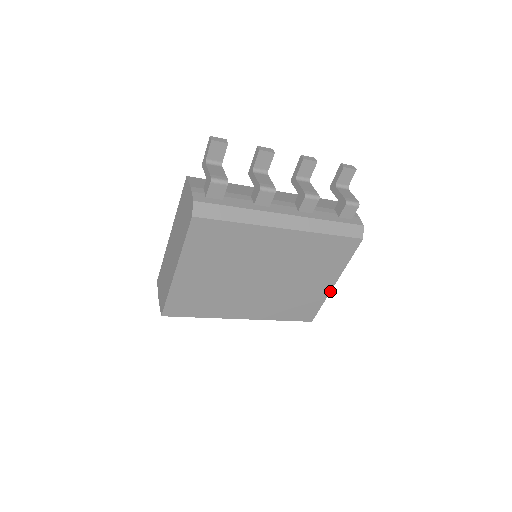
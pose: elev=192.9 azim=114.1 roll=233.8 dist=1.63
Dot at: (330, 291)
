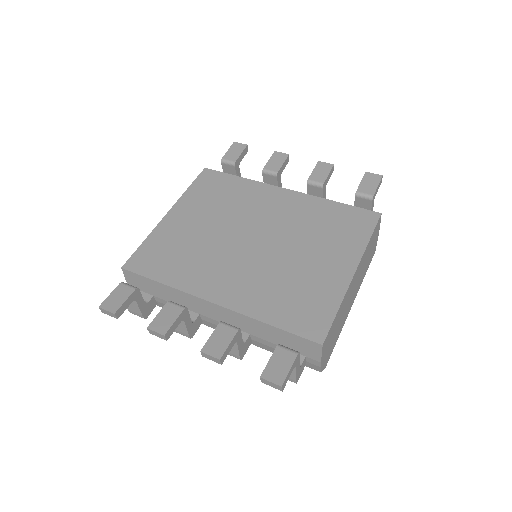
Dot at: occluded
